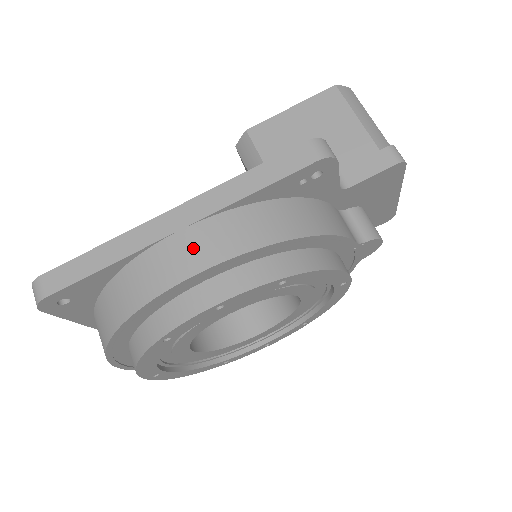
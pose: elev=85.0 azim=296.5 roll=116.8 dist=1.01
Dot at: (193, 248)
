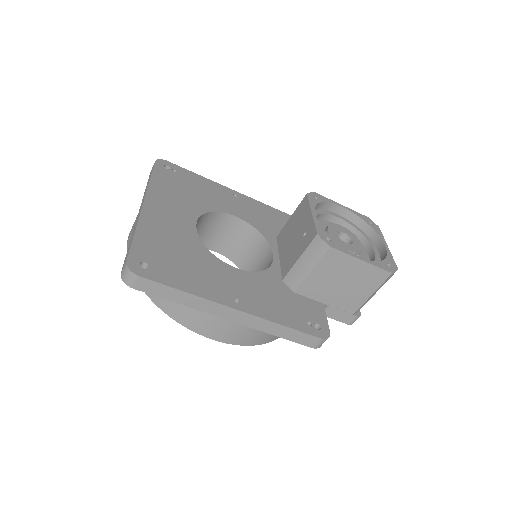
Dot at: (225, 331)
